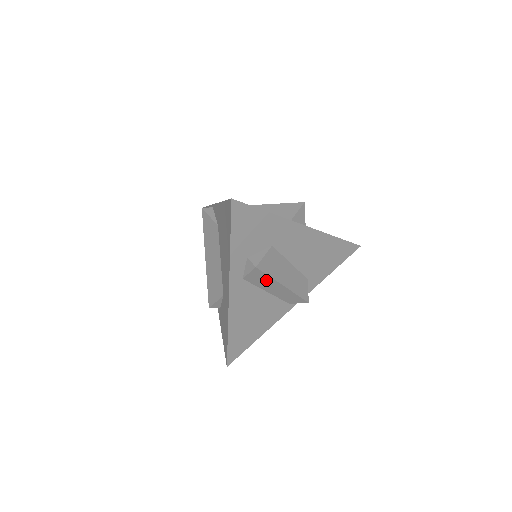
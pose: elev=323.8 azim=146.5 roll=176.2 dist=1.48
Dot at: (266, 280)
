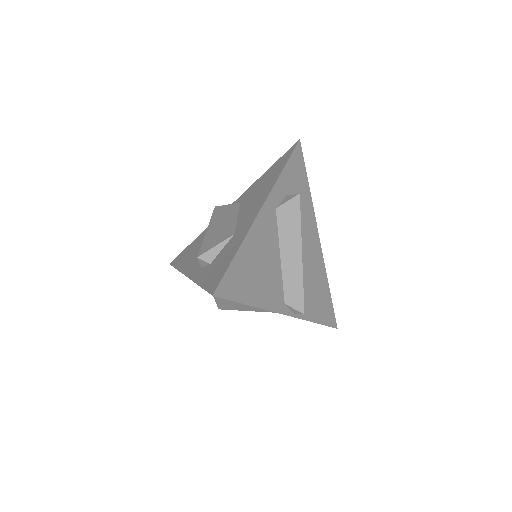
Dot at: (293, 227)
